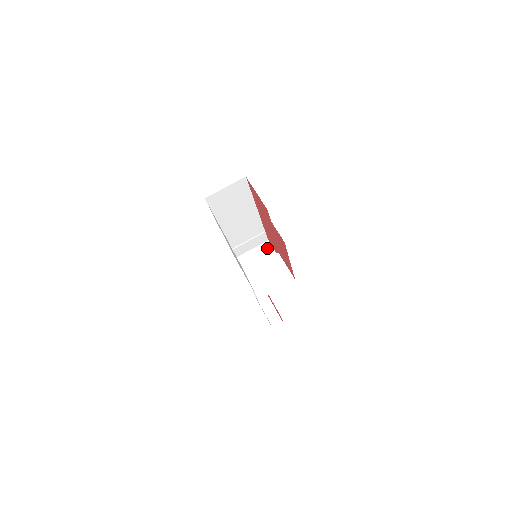
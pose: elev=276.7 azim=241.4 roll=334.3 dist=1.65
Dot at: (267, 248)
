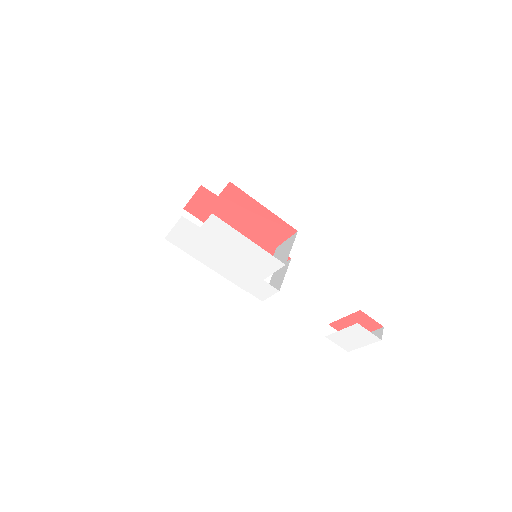
Dot at: (277, 271)
